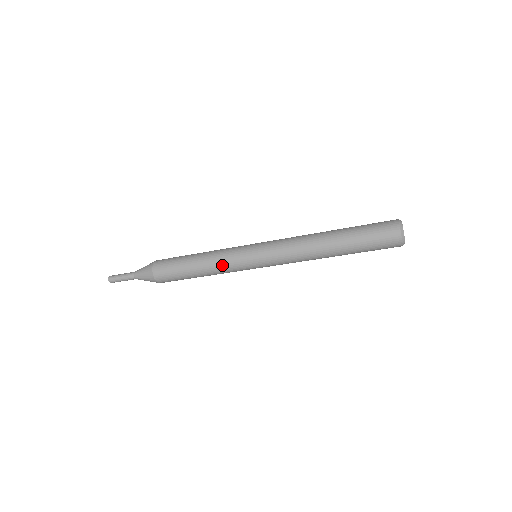
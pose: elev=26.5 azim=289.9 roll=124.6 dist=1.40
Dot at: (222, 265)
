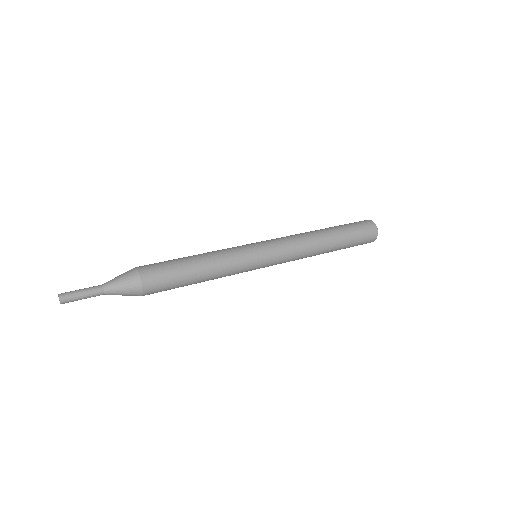
Dot at: (228, 275)
